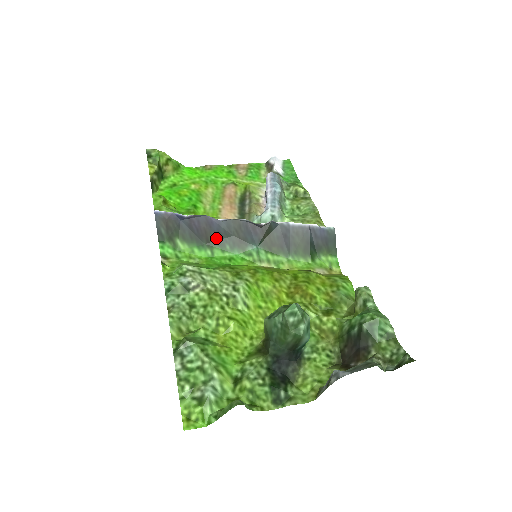
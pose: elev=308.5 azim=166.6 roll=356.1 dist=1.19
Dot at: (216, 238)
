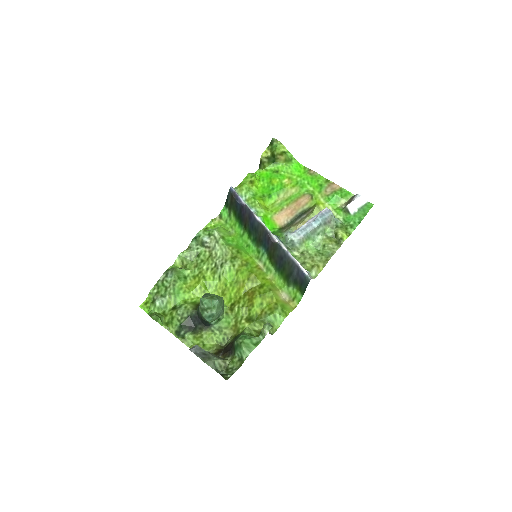
Dot at: (250, 227)
